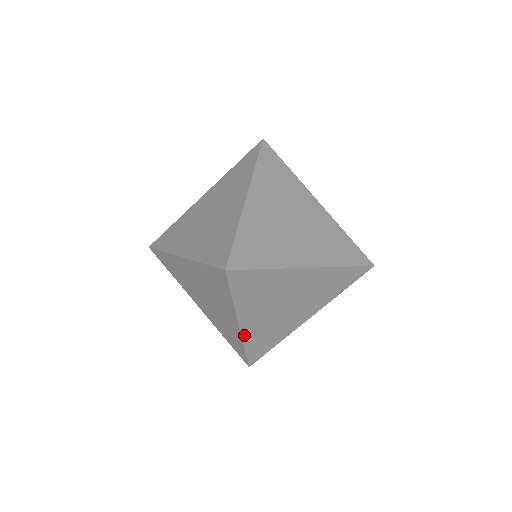
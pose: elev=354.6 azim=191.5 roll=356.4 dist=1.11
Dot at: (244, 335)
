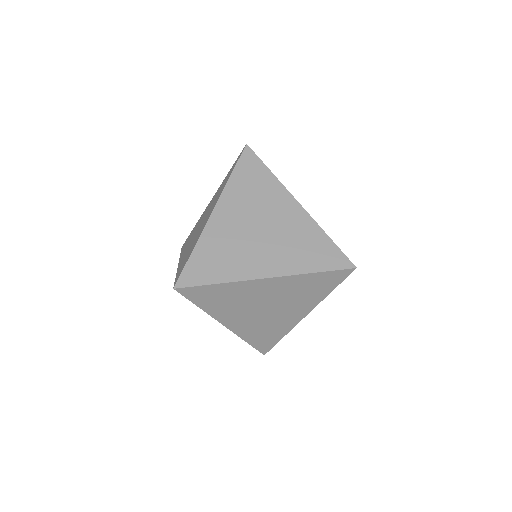
Dot at: (237, 332)
